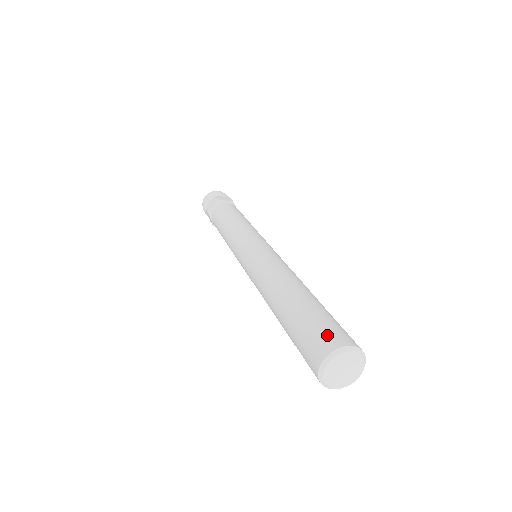
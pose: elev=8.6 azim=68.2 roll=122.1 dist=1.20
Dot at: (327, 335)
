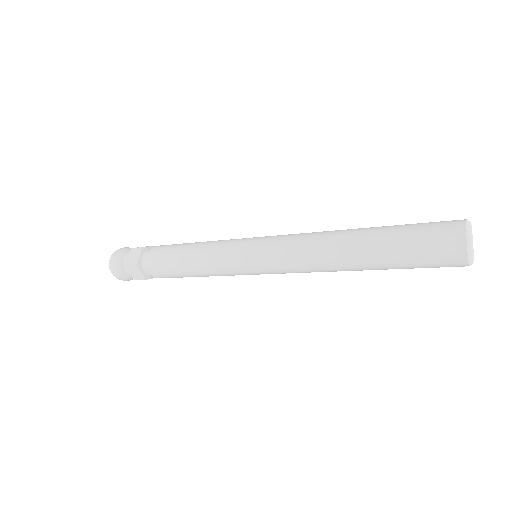
Dot at: (444, 224)
